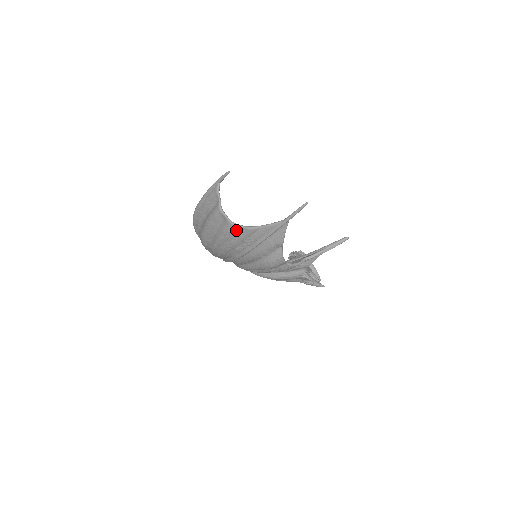
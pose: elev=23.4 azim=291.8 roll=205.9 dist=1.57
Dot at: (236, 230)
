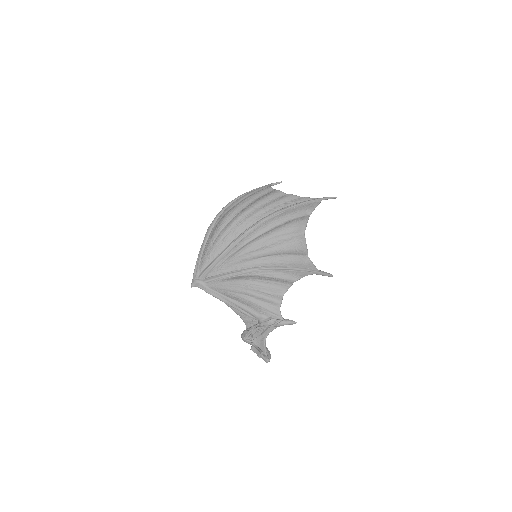
Dot at: (280, 195)
